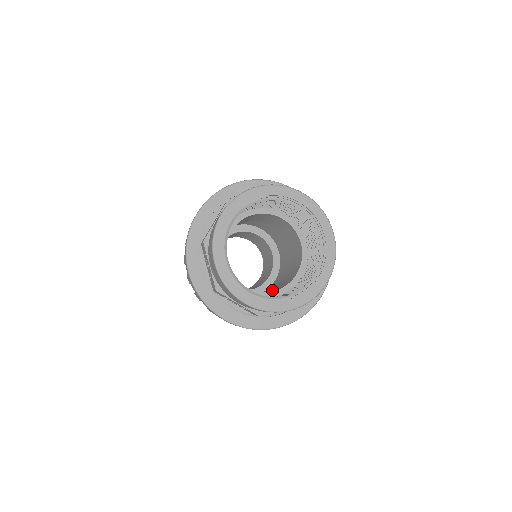
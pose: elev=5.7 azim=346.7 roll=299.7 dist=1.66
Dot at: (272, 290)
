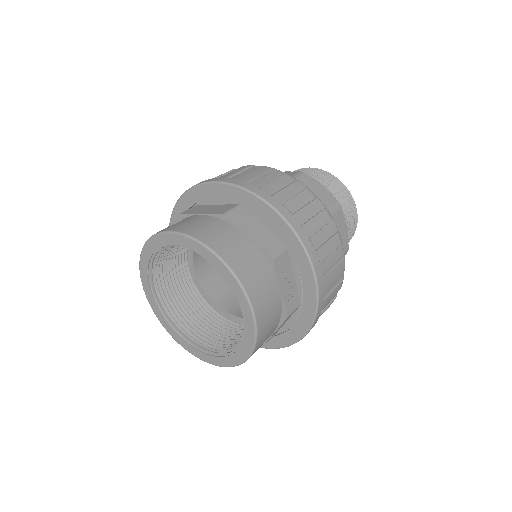
Dot at: (225, 294)
